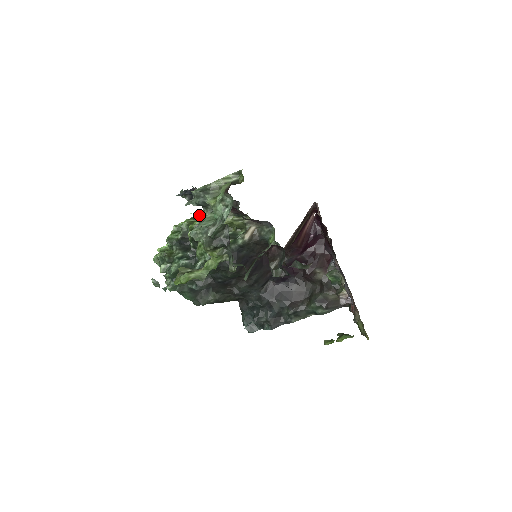
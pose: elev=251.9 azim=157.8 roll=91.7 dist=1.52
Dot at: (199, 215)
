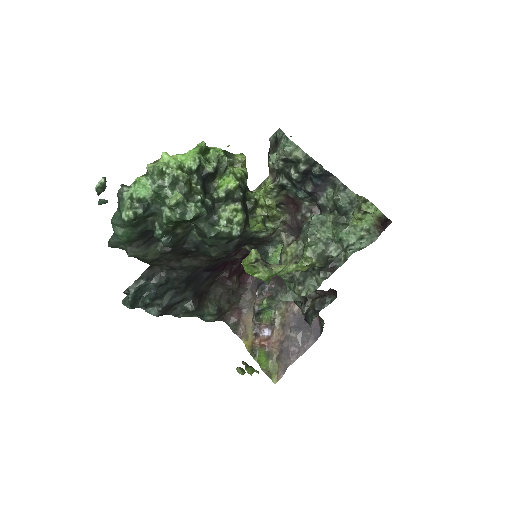
Dot at: (234, 156)
